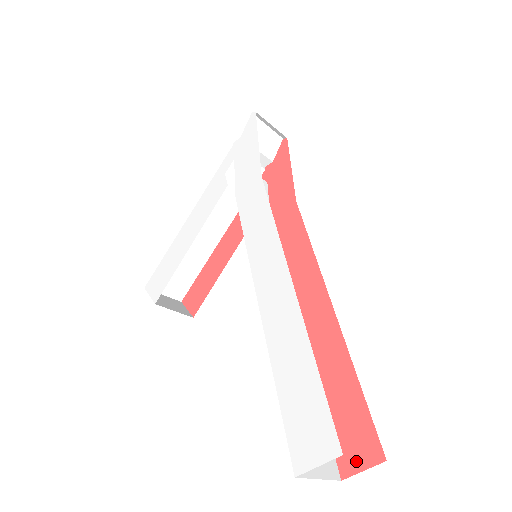
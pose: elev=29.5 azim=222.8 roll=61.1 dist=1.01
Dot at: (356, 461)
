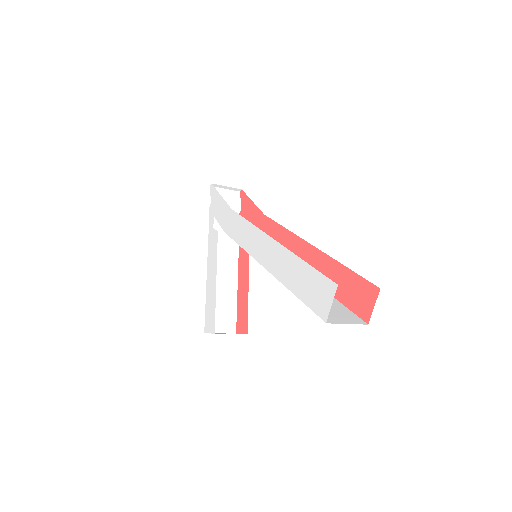
Dot at: (368, 306)
